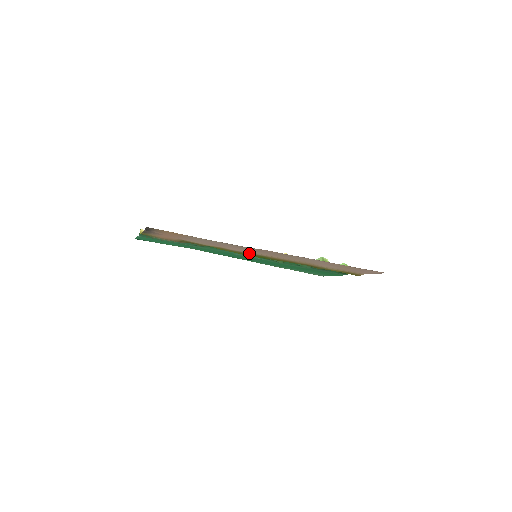
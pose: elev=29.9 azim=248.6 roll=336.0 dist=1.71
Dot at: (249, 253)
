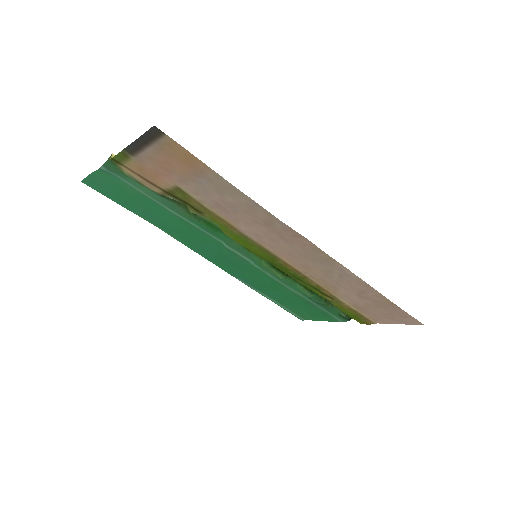
Dot at: (259, 244)
